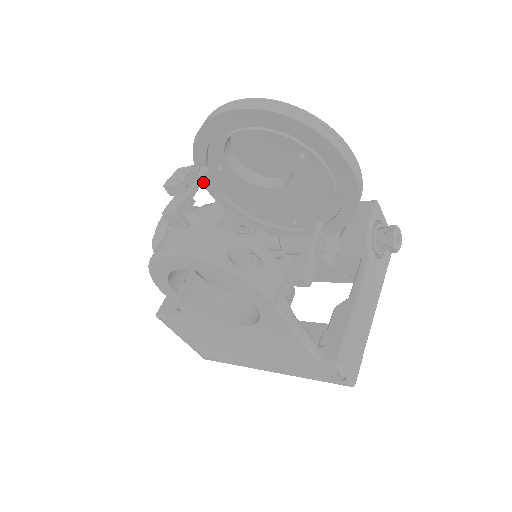
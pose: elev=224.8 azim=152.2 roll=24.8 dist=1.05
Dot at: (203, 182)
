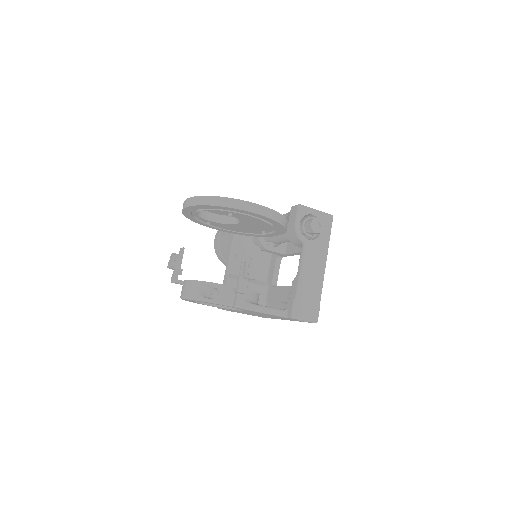
Dot at: (209, 227)
